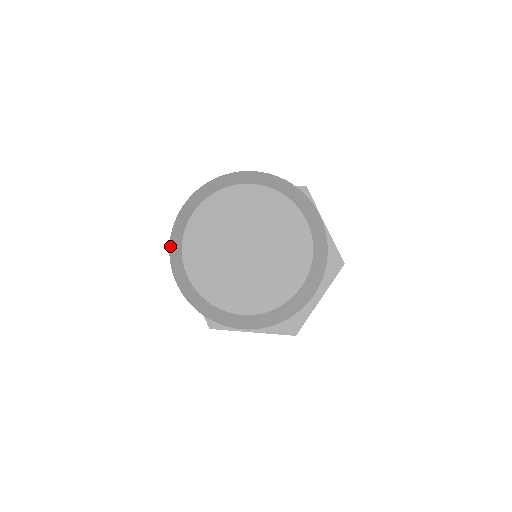
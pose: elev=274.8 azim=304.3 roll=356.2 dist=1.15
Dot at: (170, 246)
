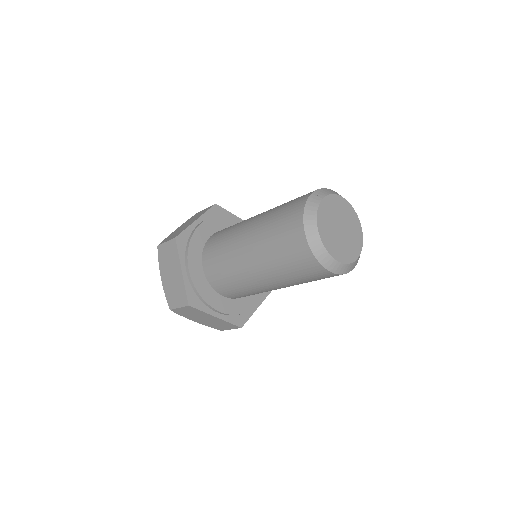
Dot at: (305, 211)
